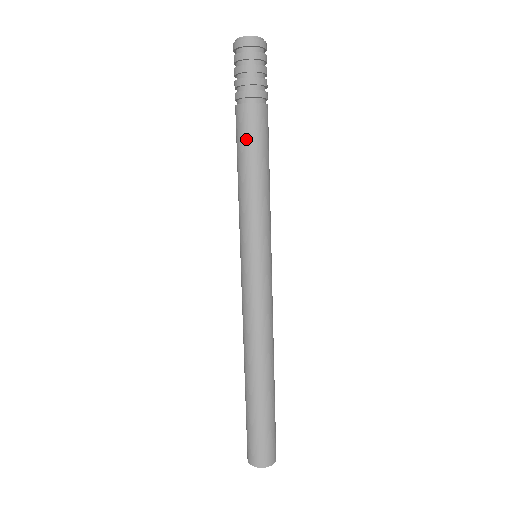
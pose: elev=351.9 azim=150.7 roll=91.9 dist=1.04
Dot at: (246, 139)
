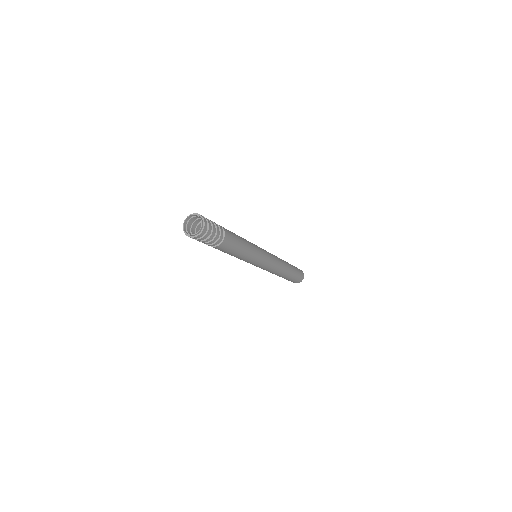
Dot at: occluded
